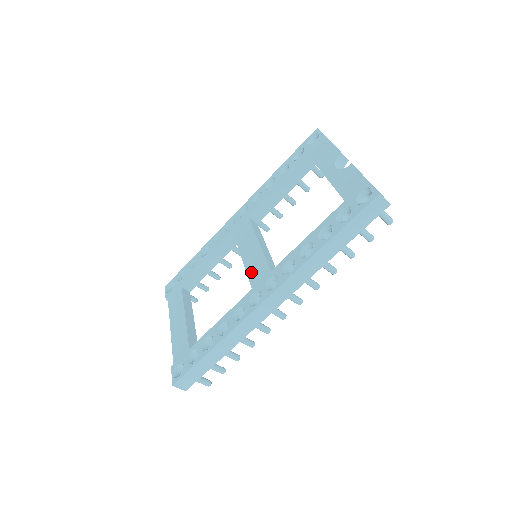
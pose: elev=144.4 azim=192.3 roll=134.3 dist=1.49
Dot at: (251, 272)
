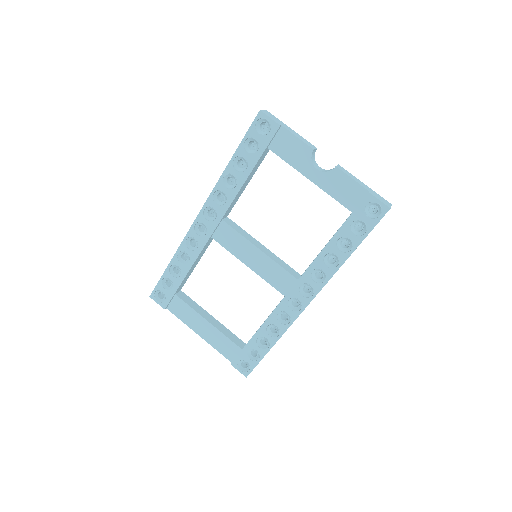
Dot at: (269, 278)
